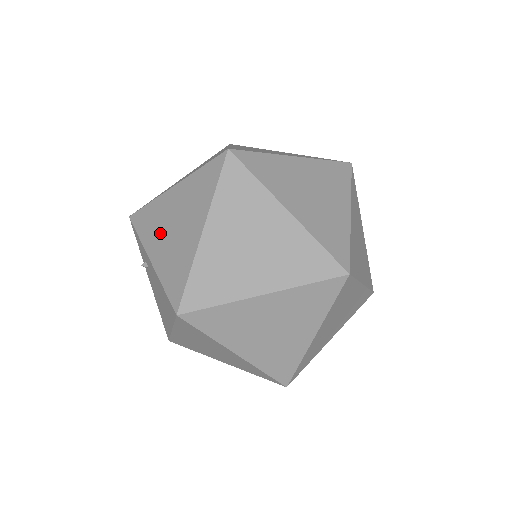
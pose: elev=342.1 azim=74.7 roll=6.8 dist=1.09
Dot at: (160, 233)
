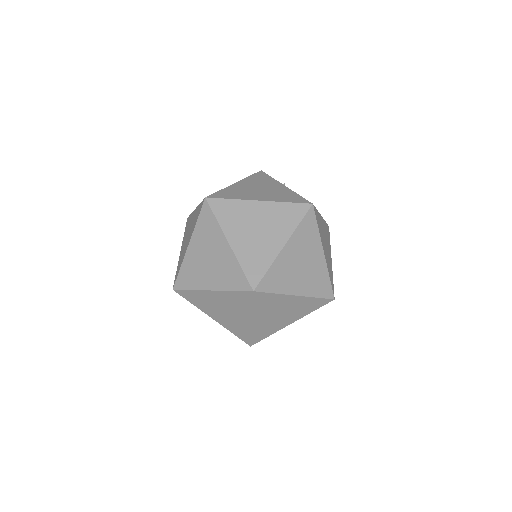
Dot at: occluded
